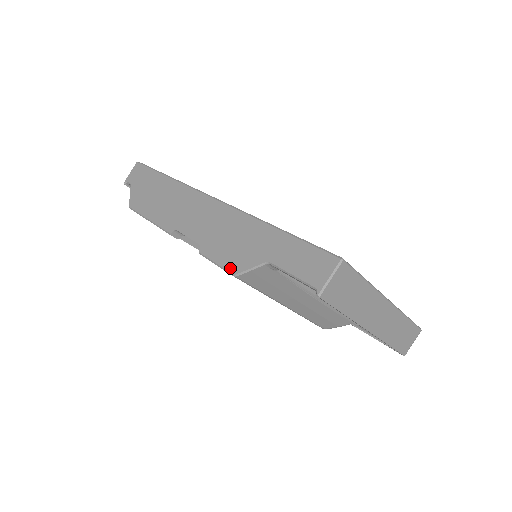
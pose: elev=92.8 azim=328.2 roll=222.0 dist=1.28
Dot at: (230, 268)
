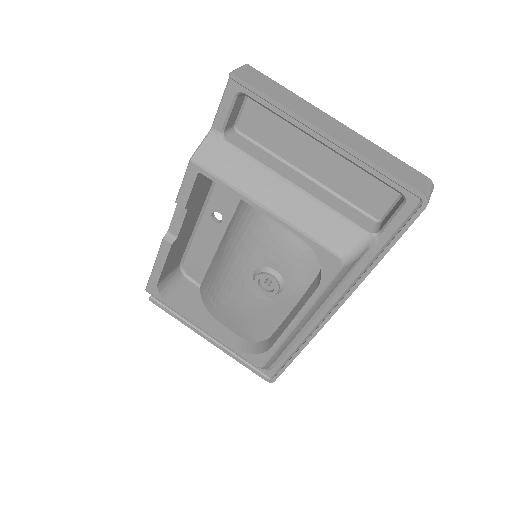
Dot at: (189, 165)
